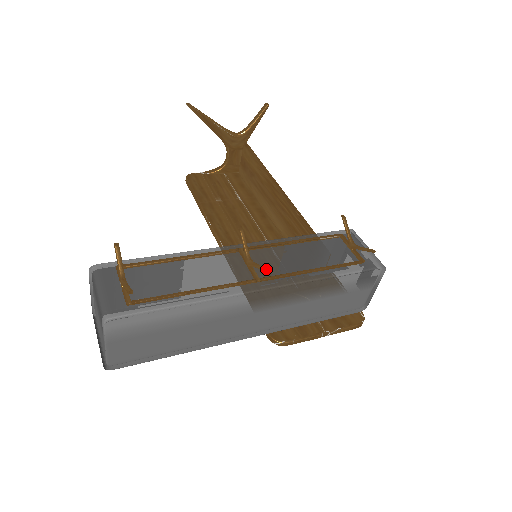
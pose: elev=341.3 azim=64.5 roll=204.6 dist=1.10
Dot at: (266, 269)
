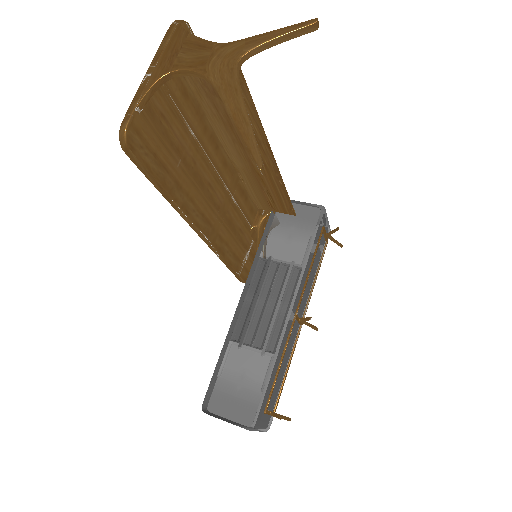
Dot at: occluded
